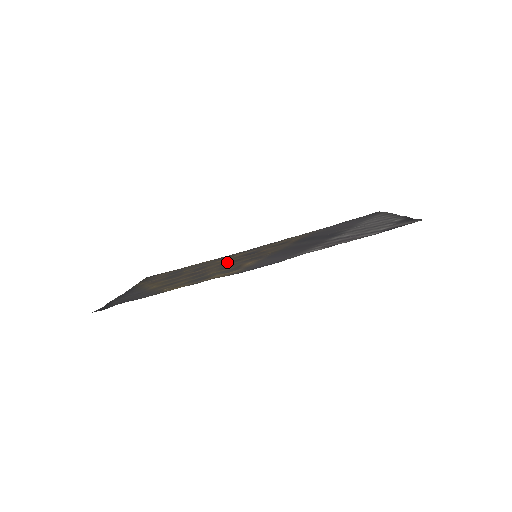
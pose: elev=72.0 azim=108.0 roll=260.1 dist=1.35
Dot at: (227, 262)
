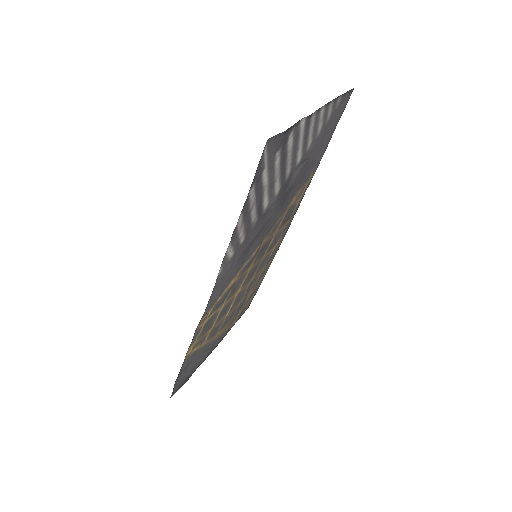
Dot at: (254, 271)
